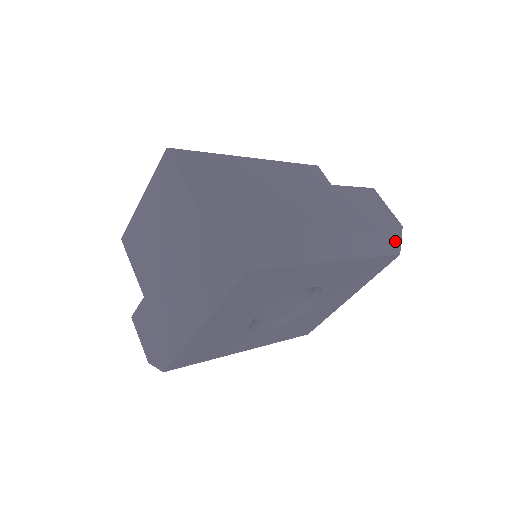
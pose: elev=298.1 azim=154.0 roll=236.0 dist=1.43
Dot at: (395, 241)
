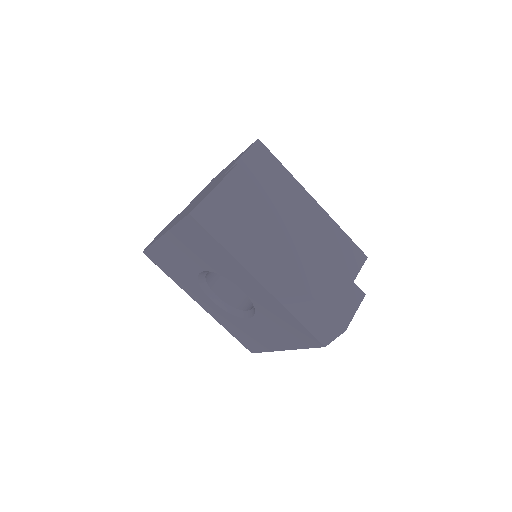
Dot at: (328, 332)
